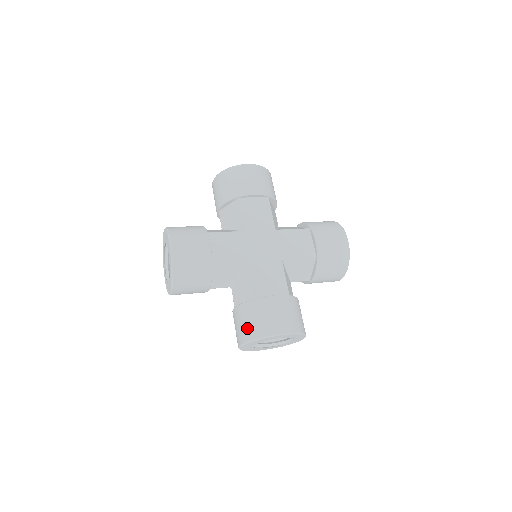
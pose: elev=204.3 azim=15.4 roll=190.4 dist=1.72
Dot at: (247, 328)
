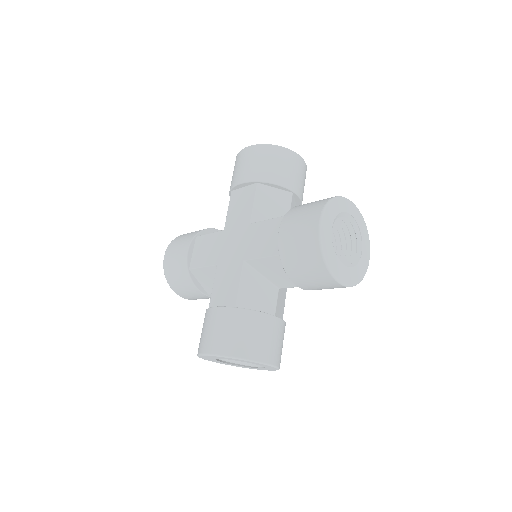
Dot at: occluded
